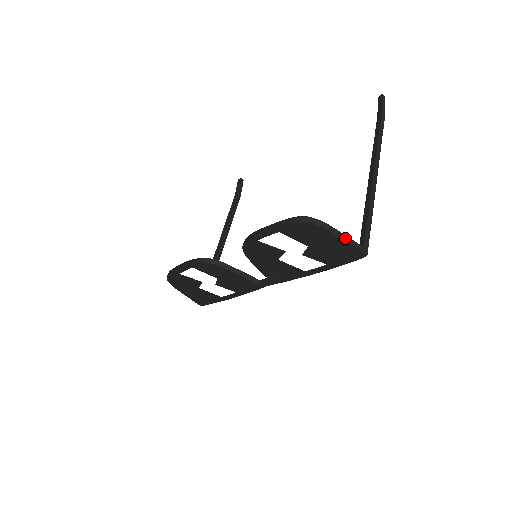
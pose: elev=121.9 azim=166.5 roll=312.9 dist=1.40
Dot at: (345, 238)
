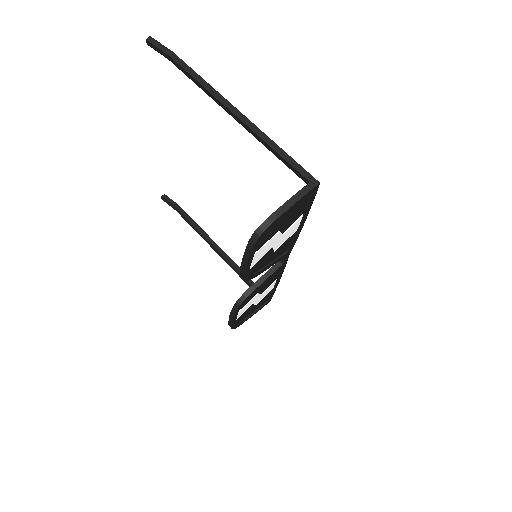
Dot at: (293, 201)
